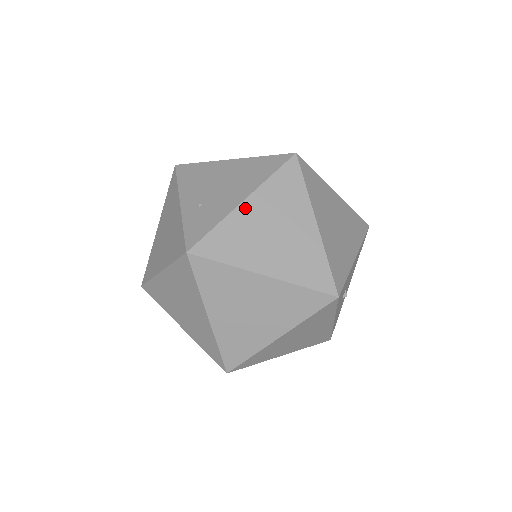
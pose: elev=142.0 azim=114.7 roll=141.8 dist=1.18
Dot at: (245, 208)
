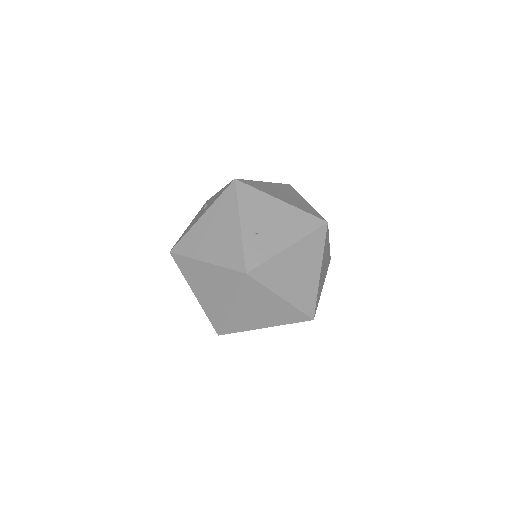
Dot at: (288, 252)
